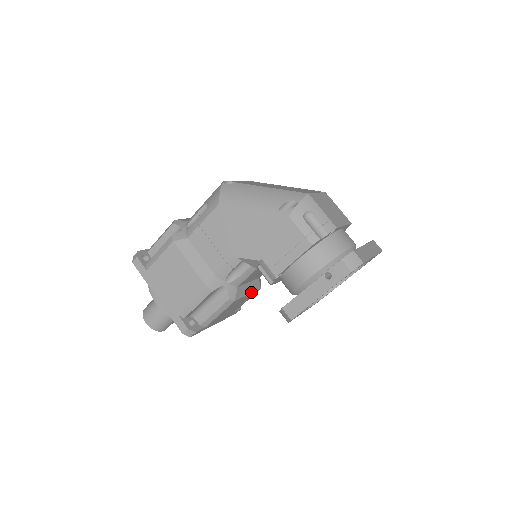
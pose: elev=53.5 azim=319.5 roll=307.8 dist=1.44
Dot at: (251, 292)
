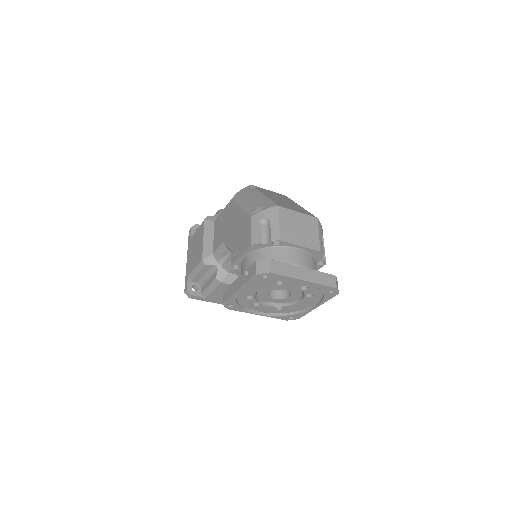
Dot at: occluded
